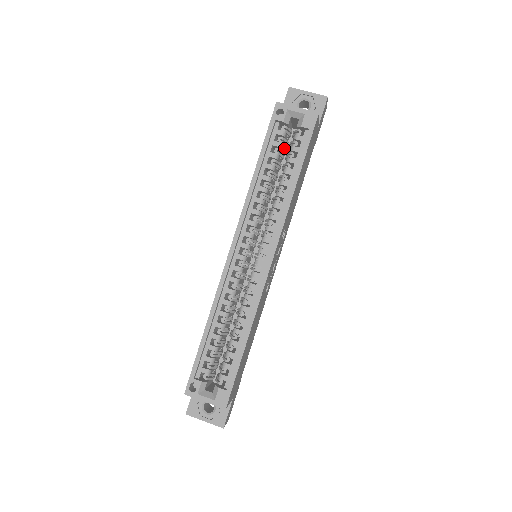
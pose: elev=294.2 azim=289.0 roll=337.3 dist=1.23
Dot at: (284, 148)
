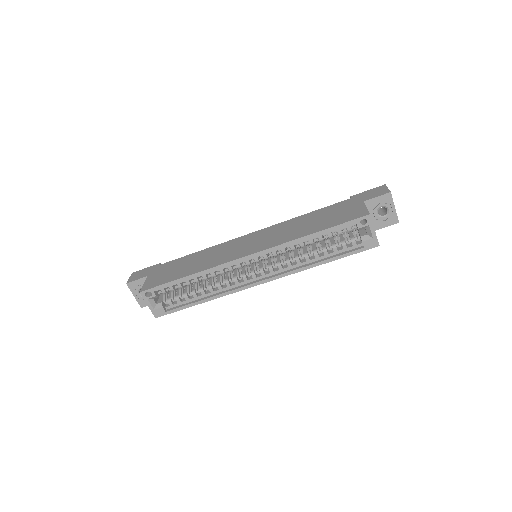
Dot at: occluded
